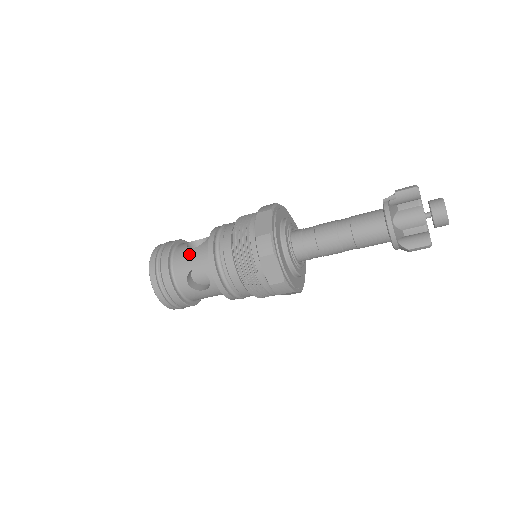
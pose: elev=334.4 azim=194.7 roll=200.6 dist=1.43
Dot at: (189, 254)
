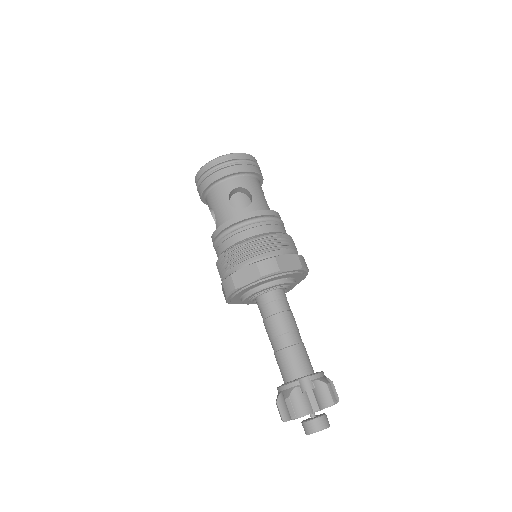
Dot at: (222, 201)
